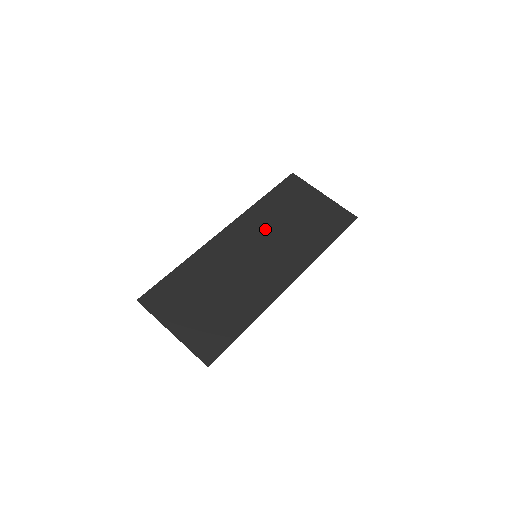
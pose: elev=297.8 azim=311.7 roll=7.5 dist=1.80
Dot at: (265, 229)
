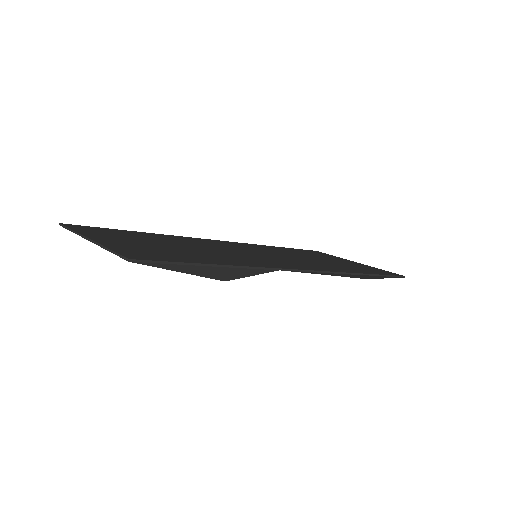
Dot at: (274, 251)
